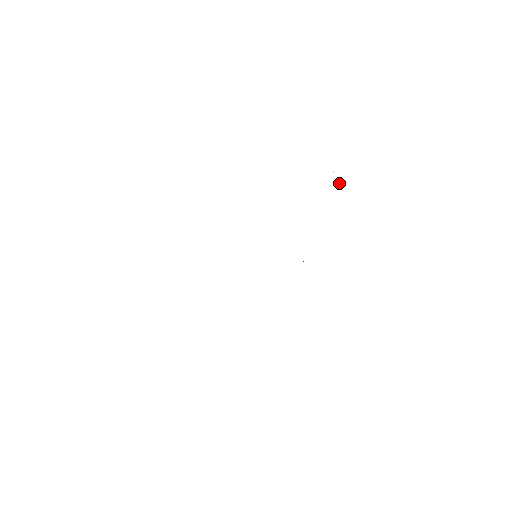
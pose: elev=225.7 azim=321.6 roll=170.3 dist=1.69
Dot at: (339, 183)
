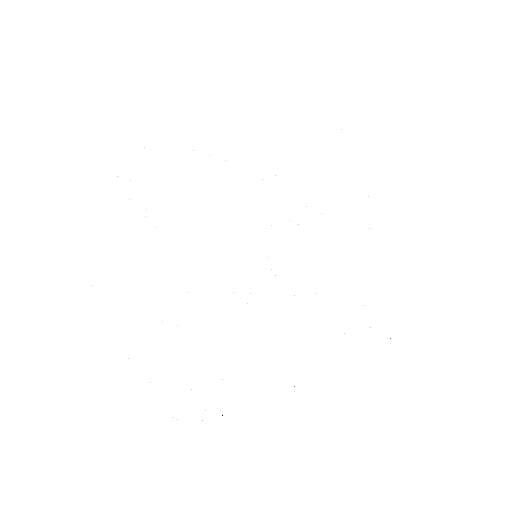
Dot at: occluded
